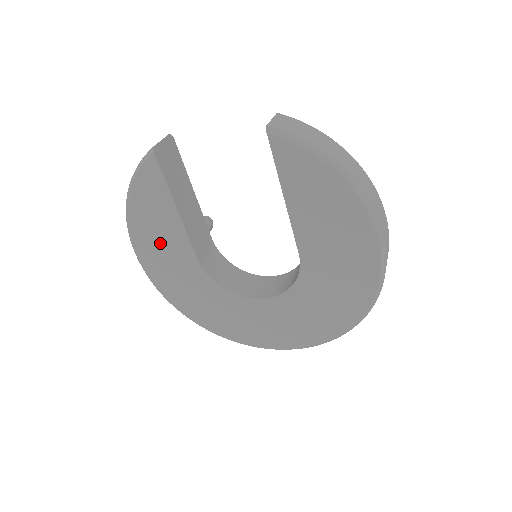
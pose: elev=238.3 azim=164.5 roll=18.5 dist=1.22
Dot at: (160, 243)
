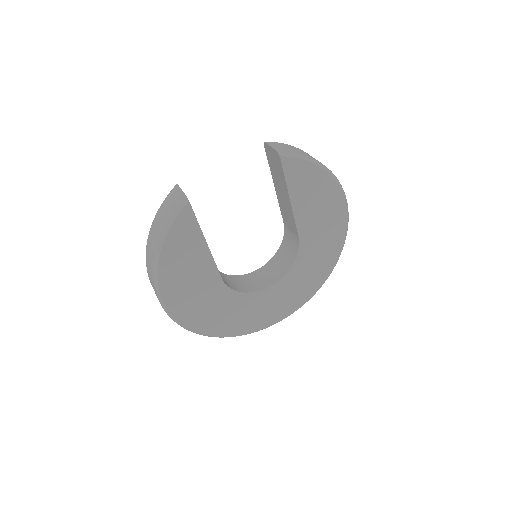
Dot at: (188, 280)
